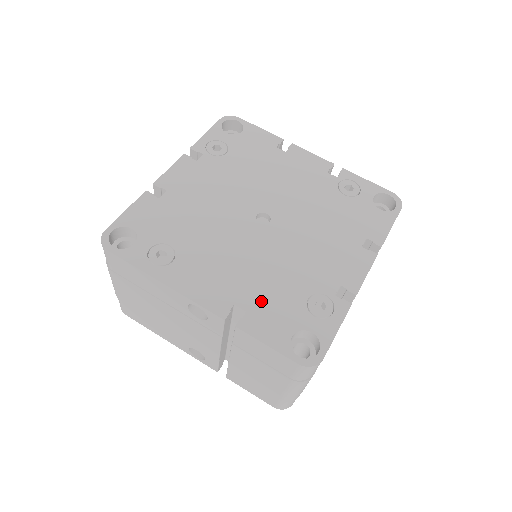
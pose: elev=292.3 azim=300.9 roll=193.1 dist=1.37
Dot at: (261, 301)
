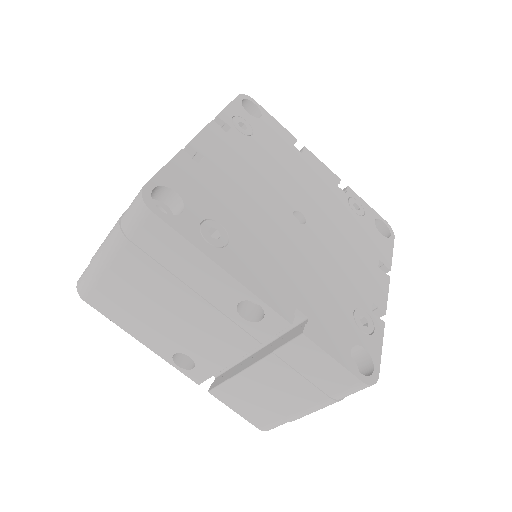
Dot at: (318, 308)
